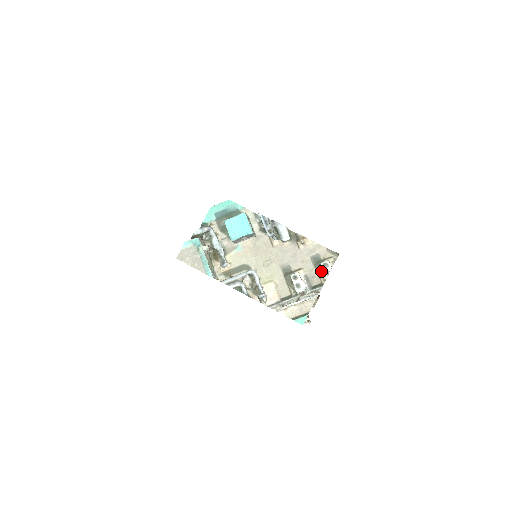
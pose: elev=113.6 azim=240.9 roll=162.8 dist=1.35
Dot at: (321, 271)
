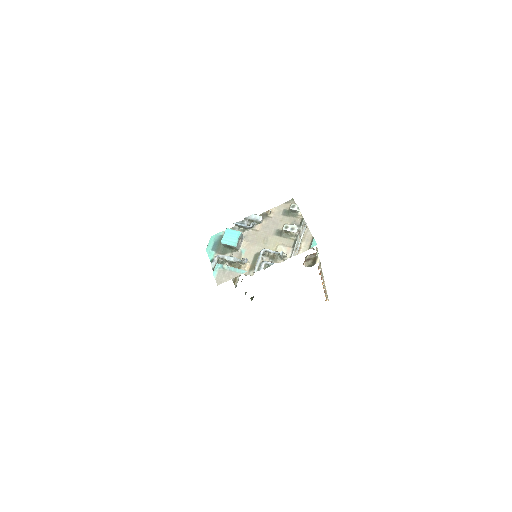
Dot at: (295, 214)
